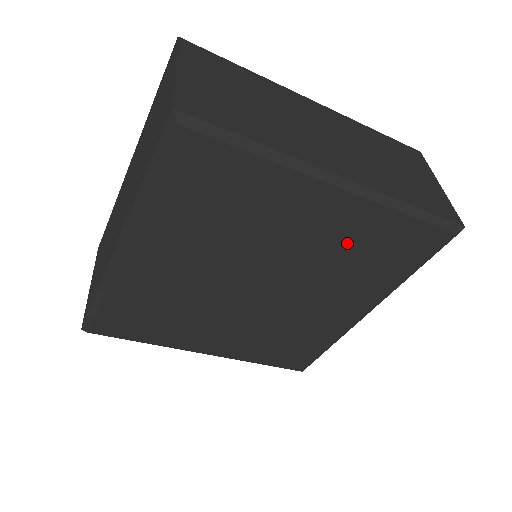
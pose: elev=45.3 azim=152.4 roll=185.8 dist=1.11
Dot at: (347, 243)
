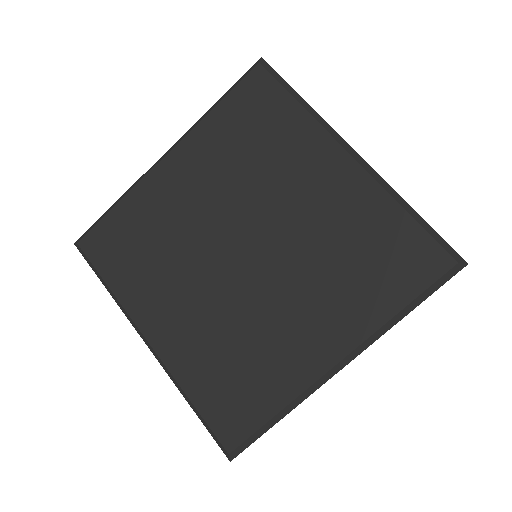
Dot at: (342, 226)
